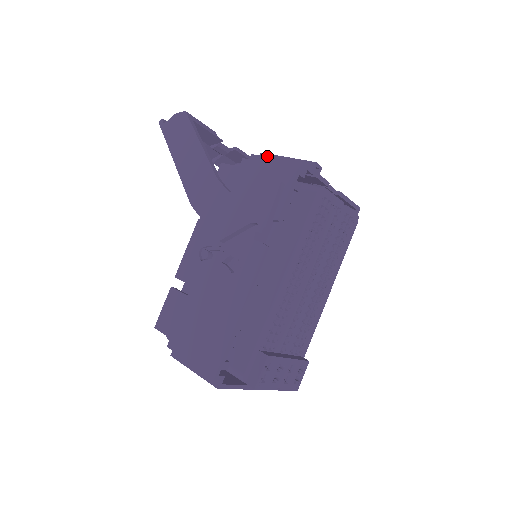
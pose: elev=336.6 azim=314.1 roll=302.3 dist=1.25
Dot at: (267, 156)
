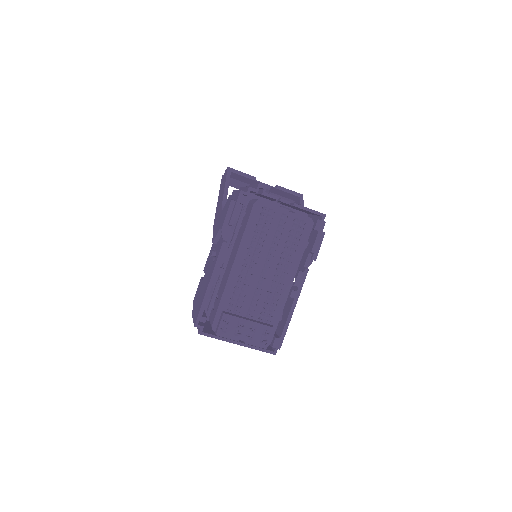
Dot at: (250, 186)
